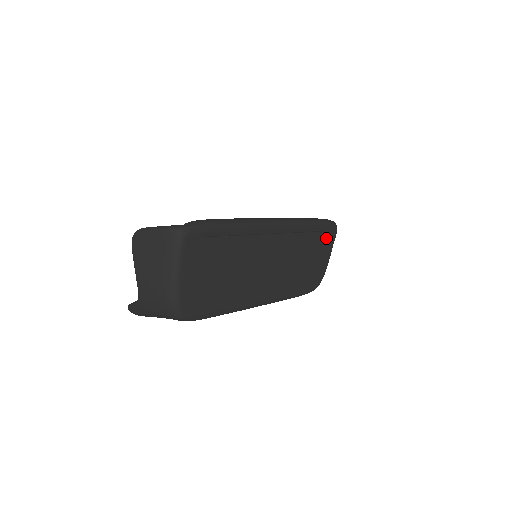
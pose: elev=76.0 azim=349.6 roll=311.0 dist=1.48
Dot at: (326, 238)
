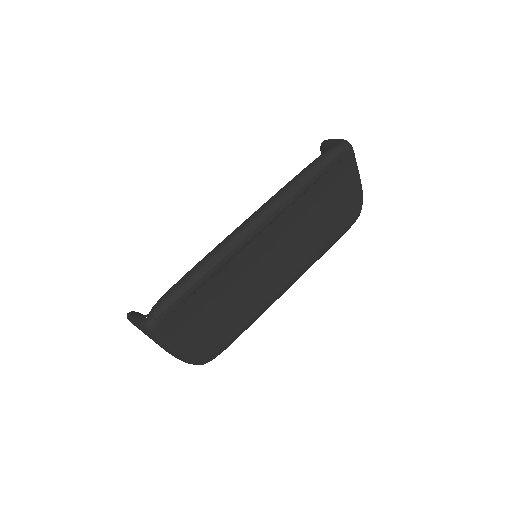
Dot at: (339, 171)
